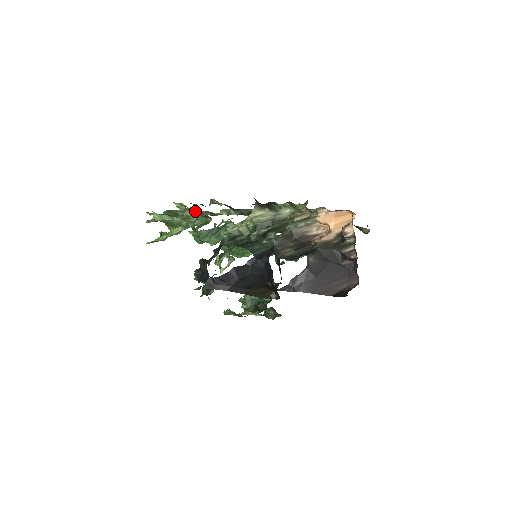
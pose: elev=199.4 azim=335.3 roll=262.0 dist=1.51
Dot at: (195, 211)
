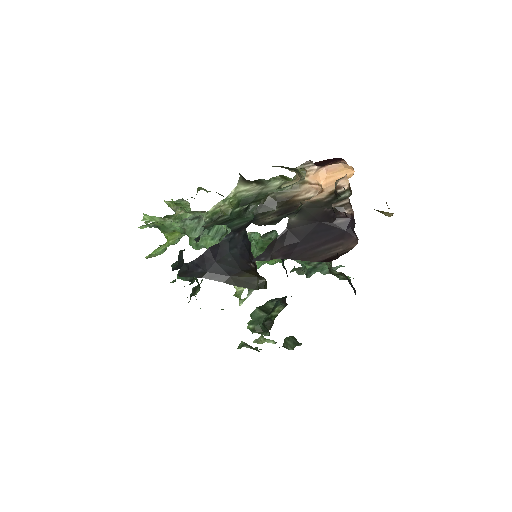
Dot at: (185, 206)
